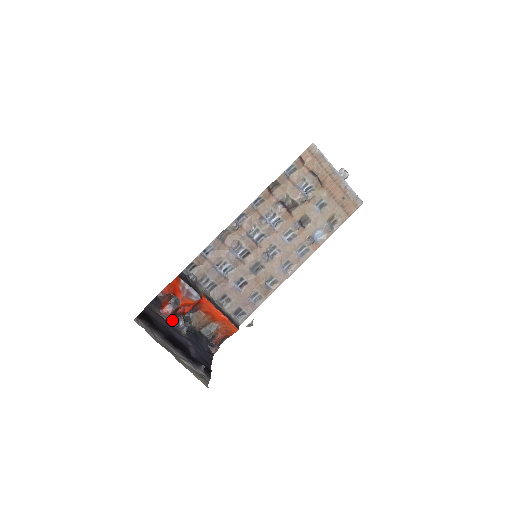
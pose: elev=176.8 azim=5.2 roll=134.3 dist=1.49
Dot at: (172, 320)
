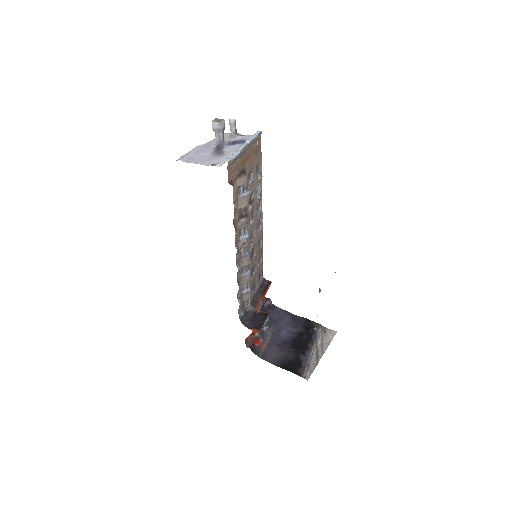
Dot at: (263, 337)
